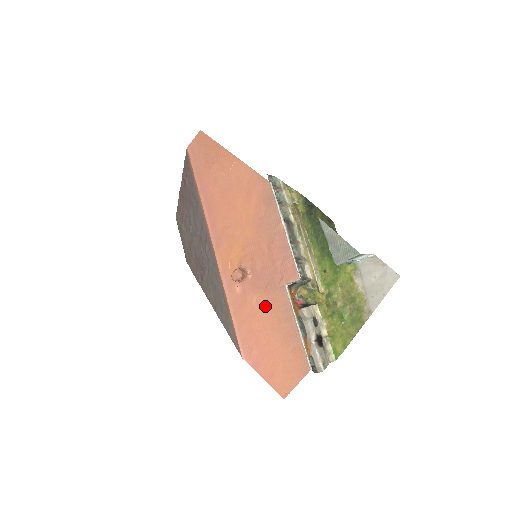
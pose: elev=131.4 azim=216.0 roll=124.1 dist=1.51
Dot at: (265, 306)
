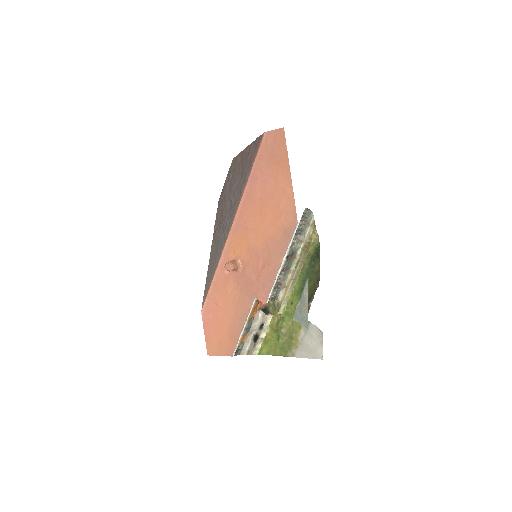
Dot at: (234, 298)
